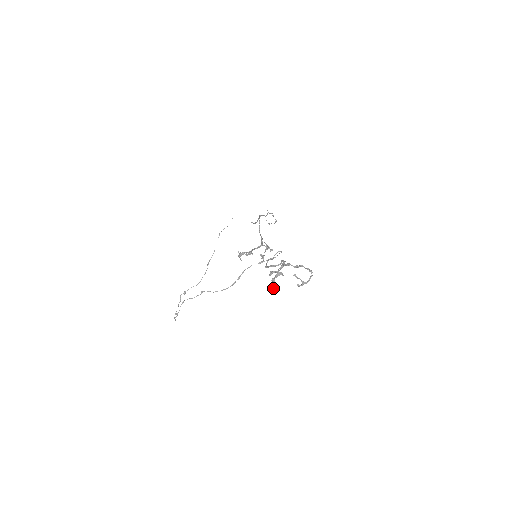
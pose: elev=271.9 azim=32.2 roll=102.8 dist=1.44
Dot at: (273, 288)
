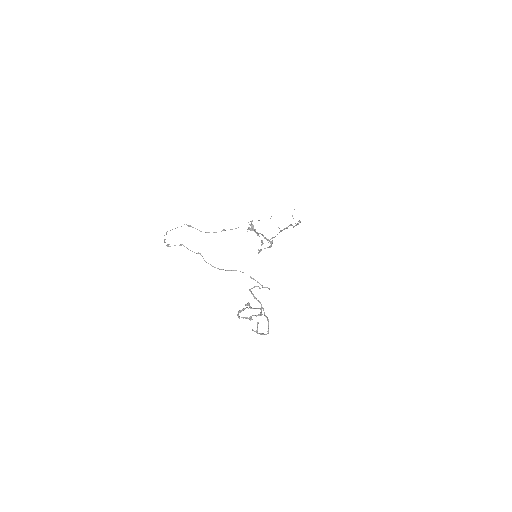
Dot at: (238, 313)
